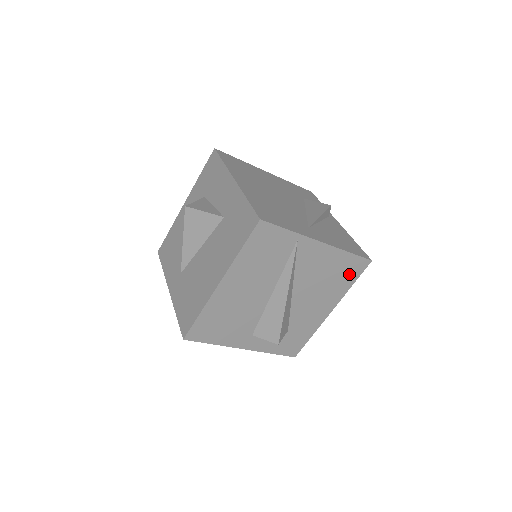
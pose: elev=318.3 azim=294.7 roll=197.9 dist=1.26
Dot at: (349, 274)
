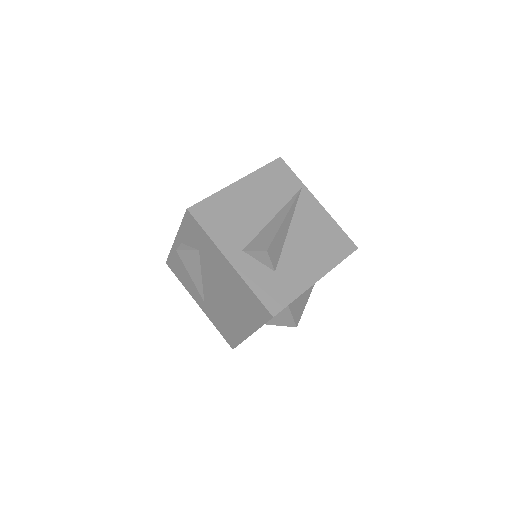
Dot at: (338, 248)
